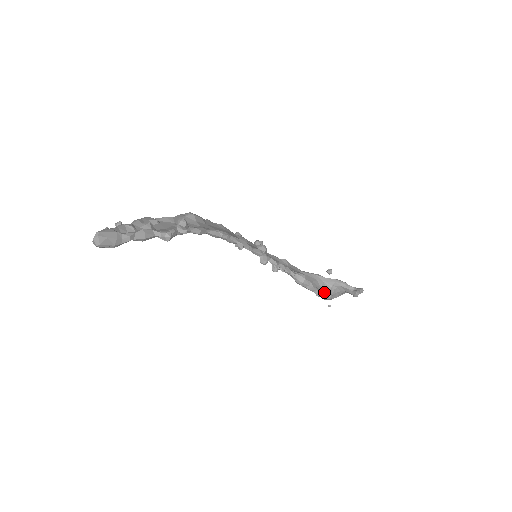
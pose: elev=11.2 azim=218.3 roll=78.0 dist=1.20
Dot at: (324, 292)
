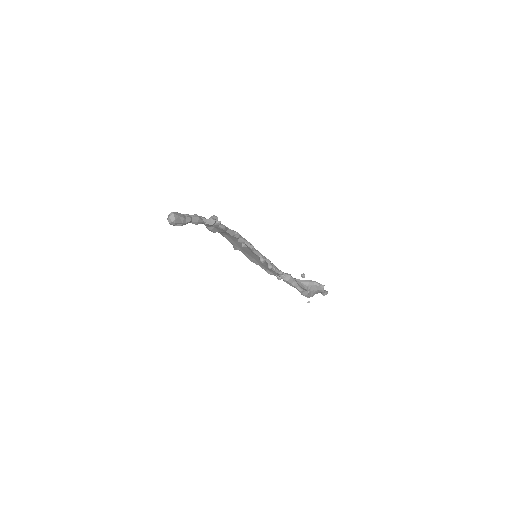
Dot at: (304, 289)
